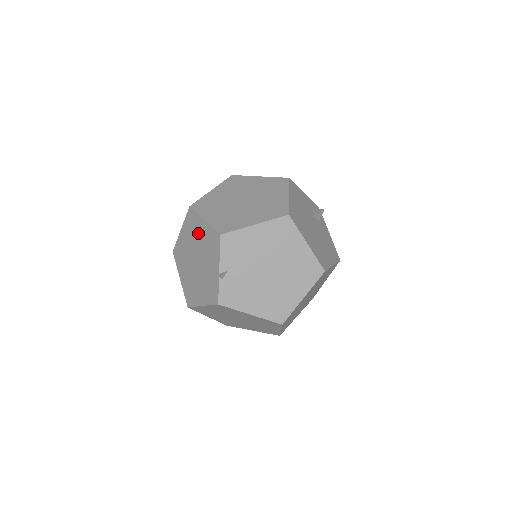
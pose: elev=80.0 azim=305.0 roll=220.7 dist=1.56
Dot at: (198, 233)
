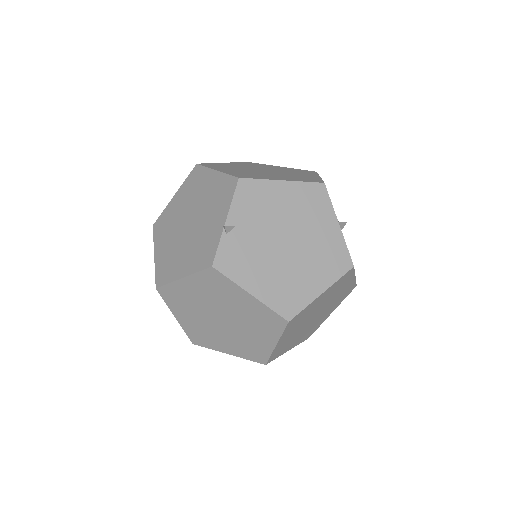
Dot at: (202, 188)
